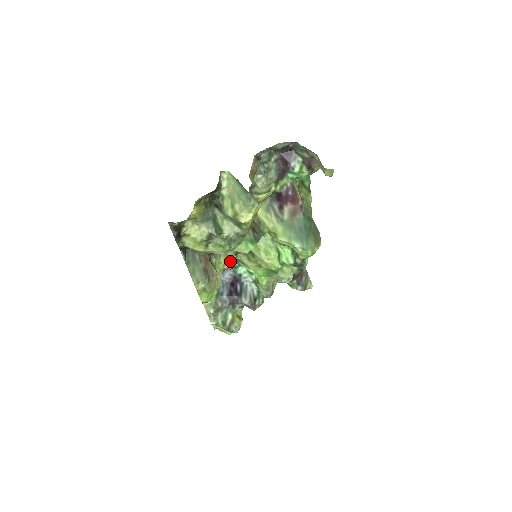
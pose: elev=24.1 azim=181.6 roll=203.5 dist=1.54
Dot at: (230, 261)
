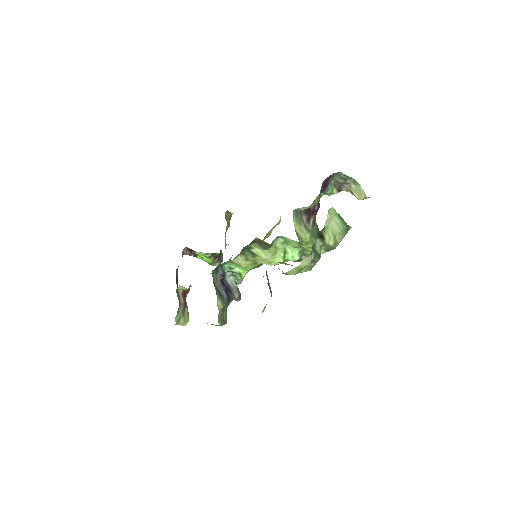
Dot at: occluded
